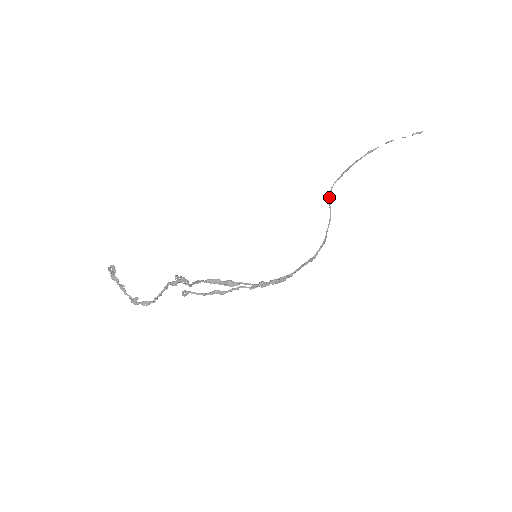
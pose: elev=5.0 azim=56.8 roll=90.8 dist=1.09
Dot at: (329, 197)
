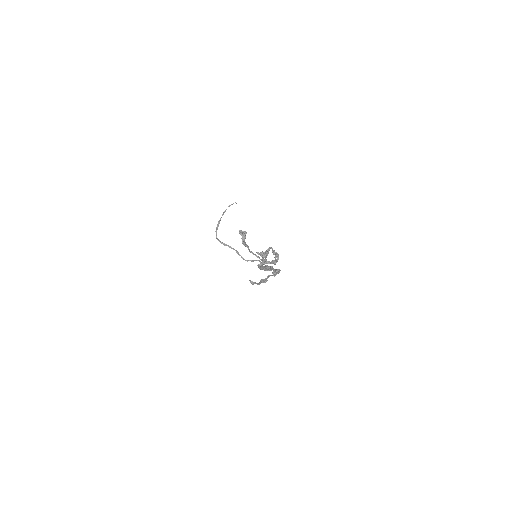
Dot at: (223, 244)
